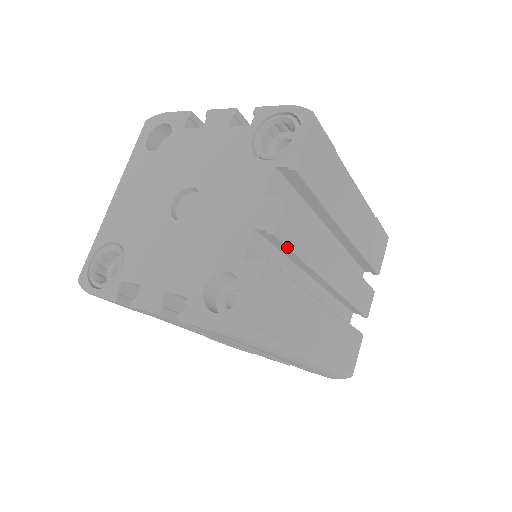
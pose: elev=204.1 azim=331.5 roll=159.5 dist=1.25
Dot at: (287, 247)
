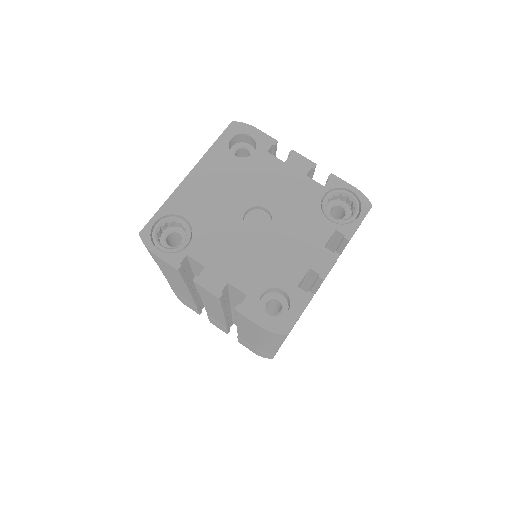
Dot at: (319, 285)
